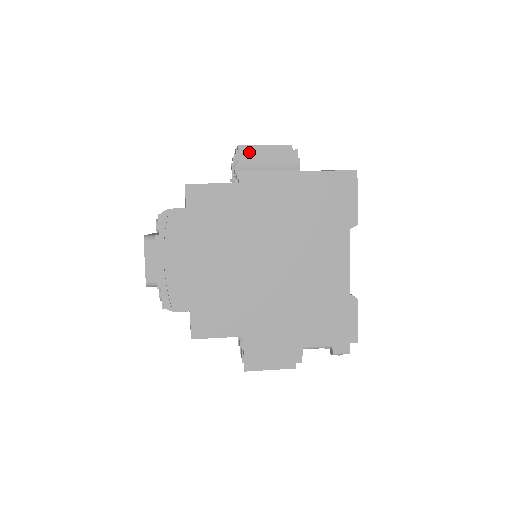
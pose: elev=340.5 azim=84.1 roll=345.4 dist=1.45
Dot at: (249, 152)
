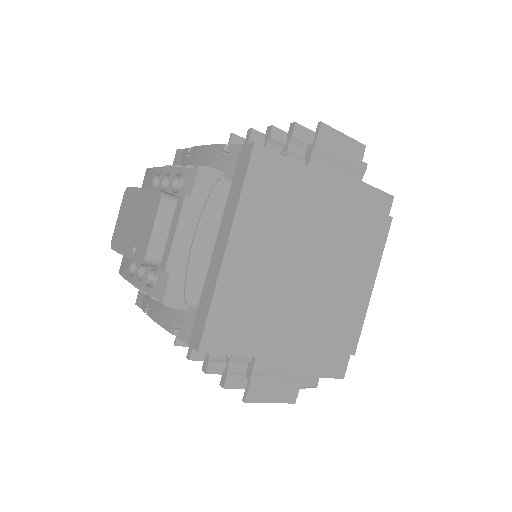
Dot at: (329, 135)
